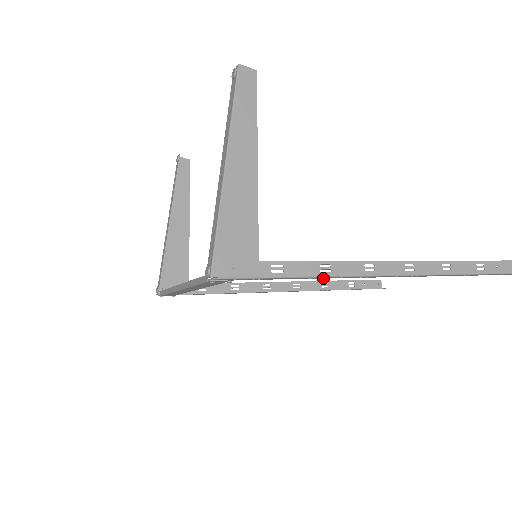
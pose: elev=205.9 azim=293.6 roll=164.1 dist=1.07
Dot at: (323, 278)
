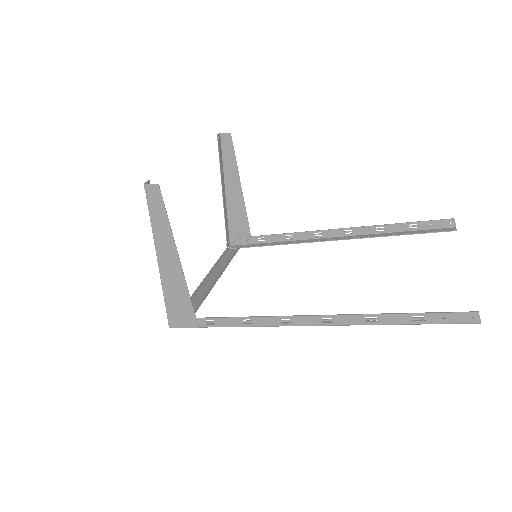
Dot at: occluded
